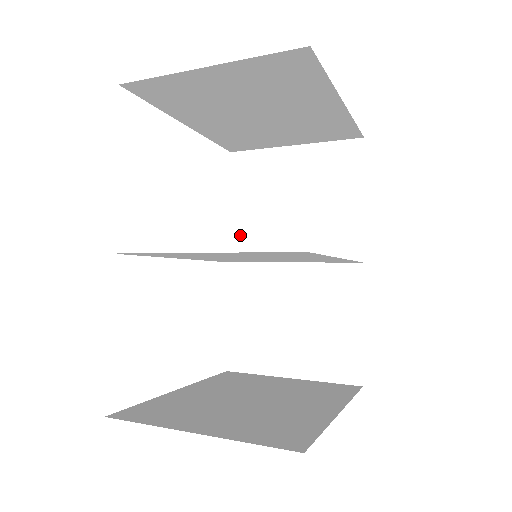
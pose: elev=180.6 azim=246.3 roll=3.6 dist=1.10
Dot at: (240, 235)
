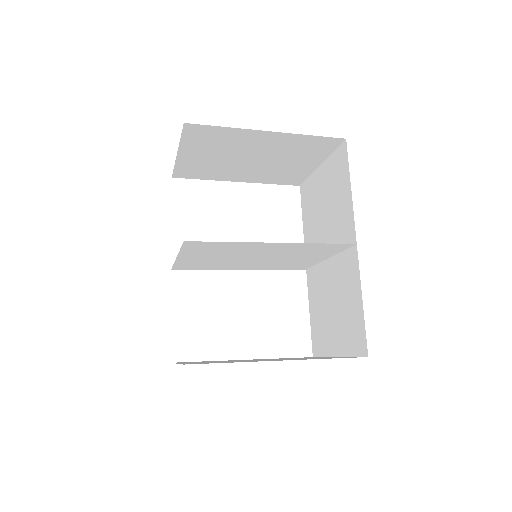
Dot at: occluded
